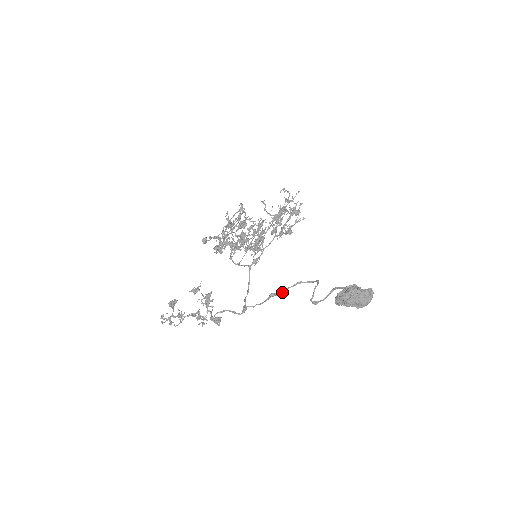
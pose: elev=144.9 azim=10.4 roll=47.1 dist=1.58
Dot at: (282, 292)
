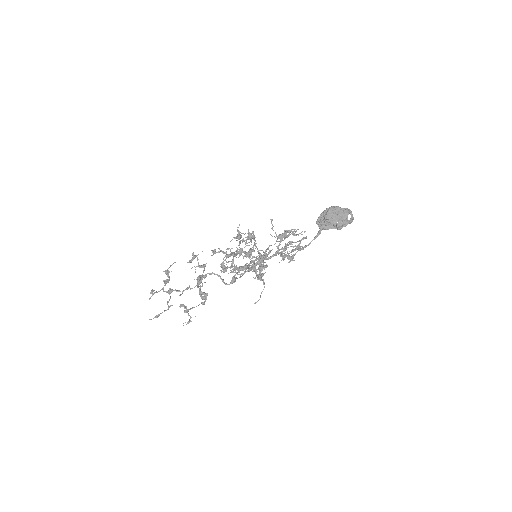
Dot at: (272, 256)
